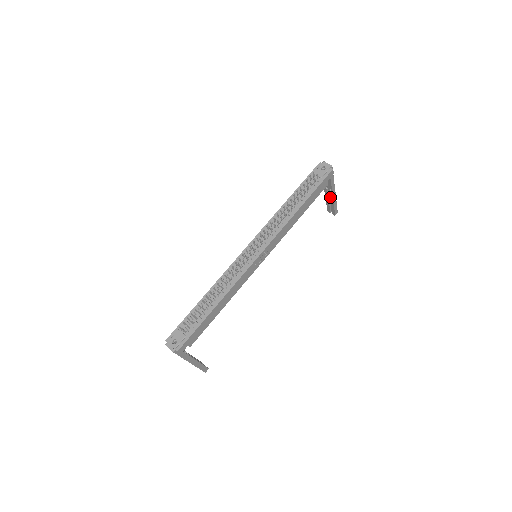
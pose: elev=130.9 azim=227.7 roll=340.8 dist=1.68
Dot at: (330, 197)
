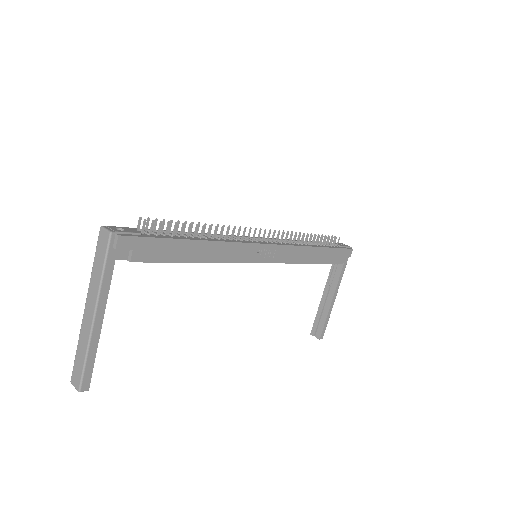
Dot at: (328, 301)
